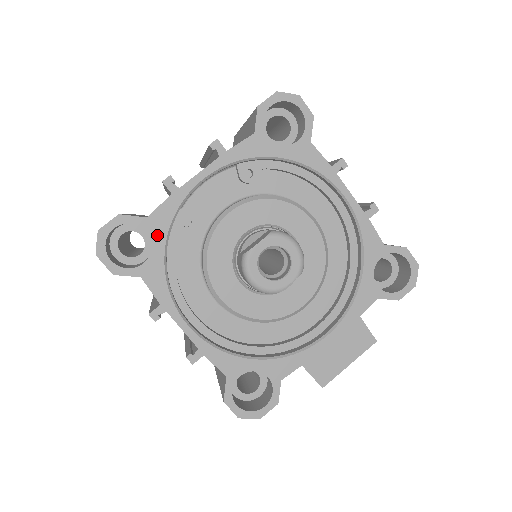
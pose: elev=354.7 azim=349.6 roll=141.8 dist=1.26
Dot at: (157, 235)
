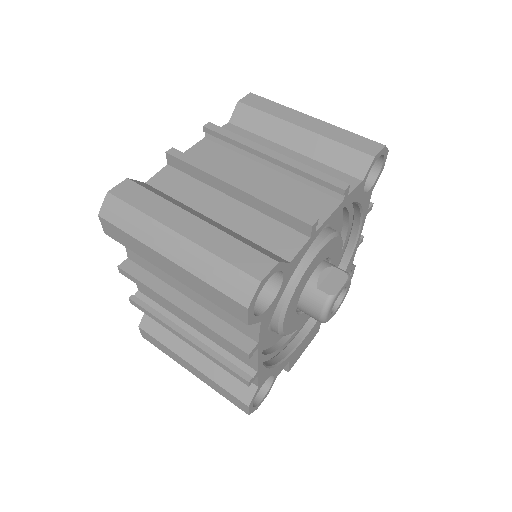
Dot at: (286, 279)
